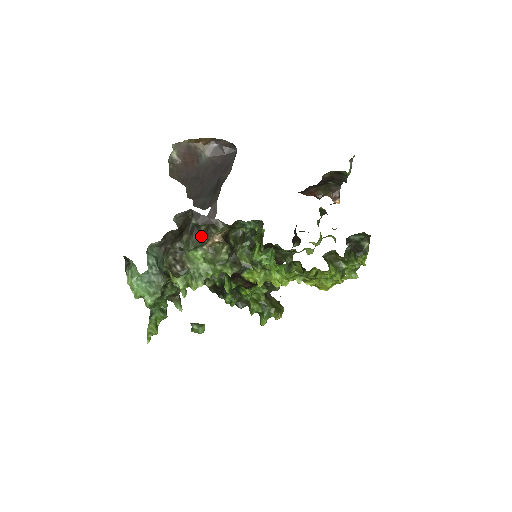
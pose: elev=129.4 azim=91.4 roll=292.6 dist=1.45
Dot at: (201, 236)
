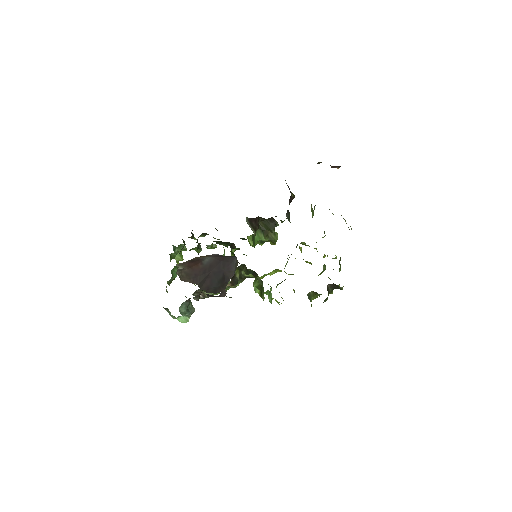
Dot at: occluded
